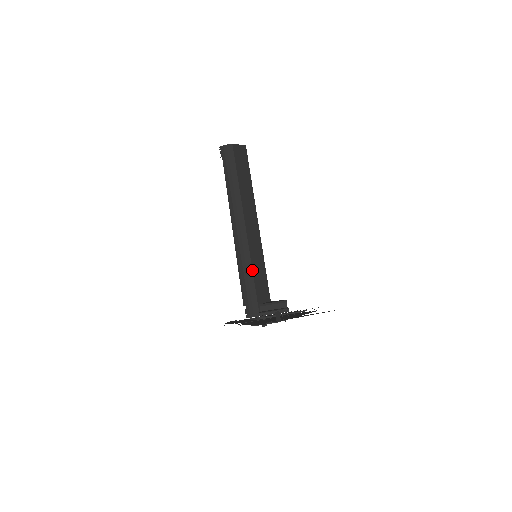
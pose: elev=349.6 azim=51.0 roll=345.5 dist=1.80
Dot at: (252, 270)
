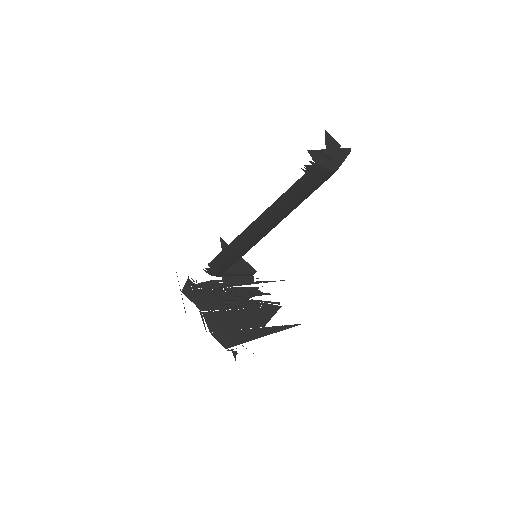
Dot at: occluded
